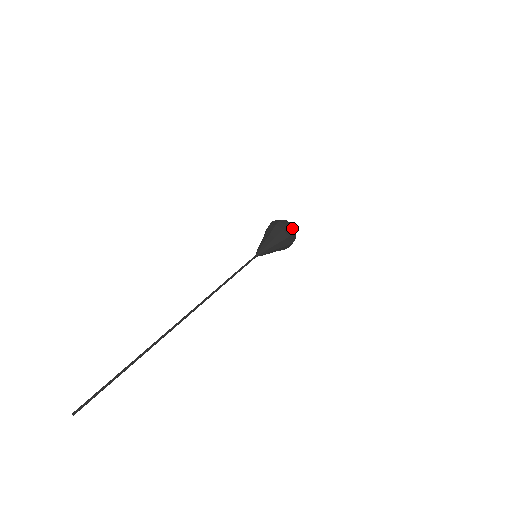
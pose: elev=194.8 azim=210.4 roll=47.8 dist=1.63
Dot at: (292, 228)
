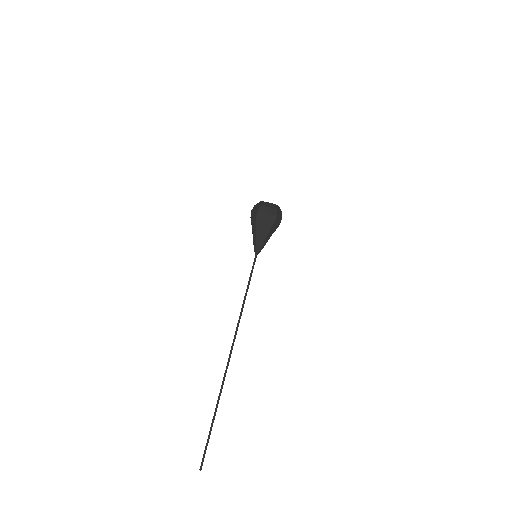
Dot at: (264, 207)
